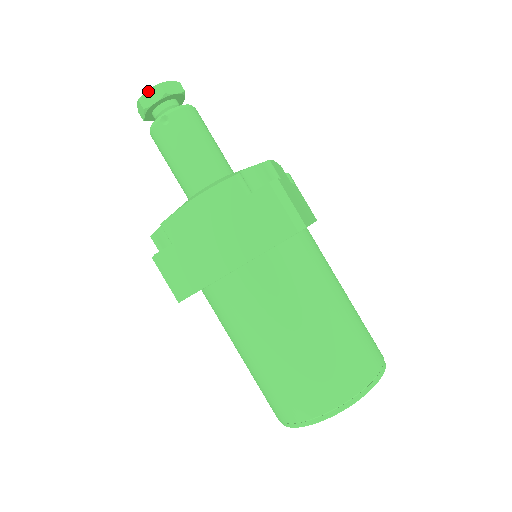
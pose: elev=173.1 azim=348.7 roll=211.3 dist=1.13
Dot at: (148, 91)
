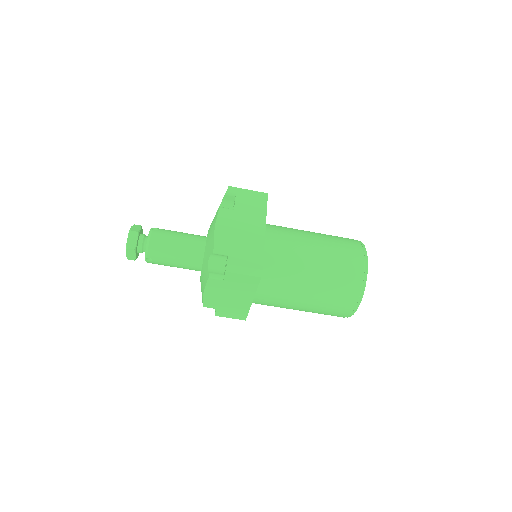
Dot at: (126, 254)
